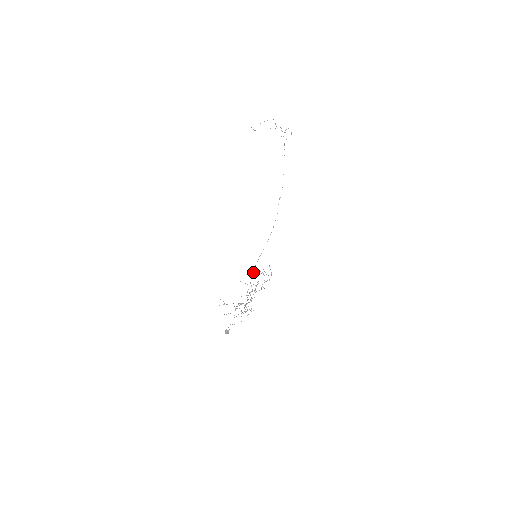
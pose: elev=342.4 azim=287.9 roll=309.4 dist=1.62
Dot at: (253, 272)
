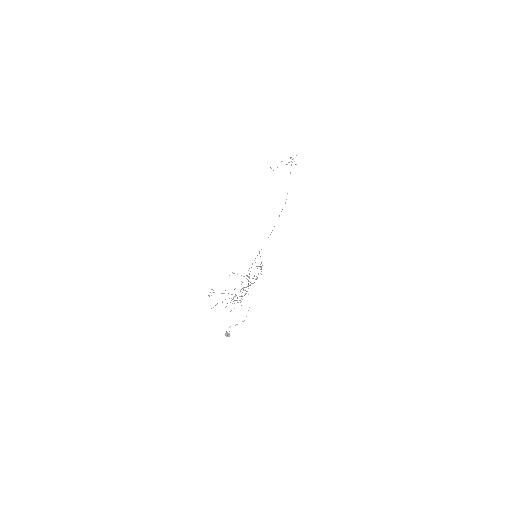
Dot at: occluded
